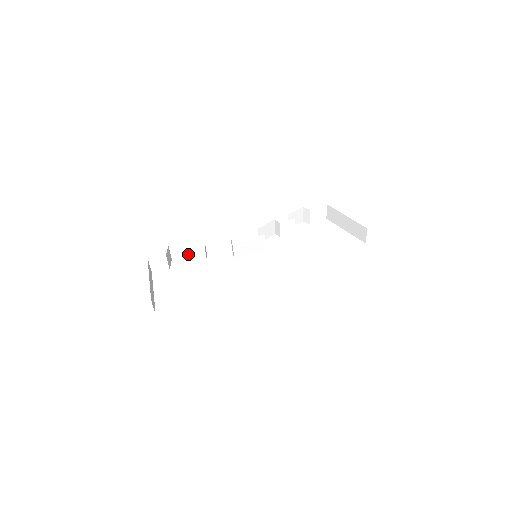
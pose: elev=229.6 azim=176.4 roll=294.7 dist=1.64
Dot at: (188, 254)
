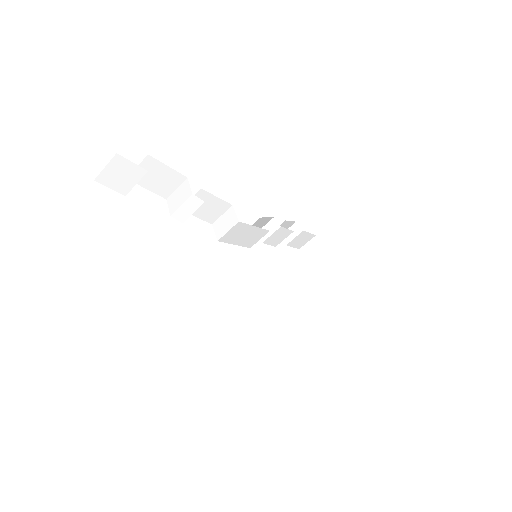
Dot at: (157, 188)
